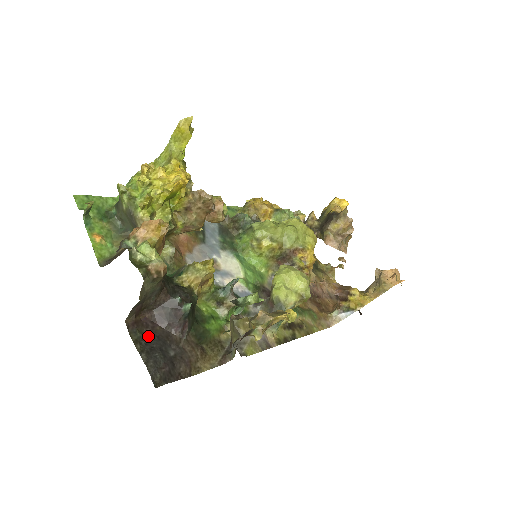
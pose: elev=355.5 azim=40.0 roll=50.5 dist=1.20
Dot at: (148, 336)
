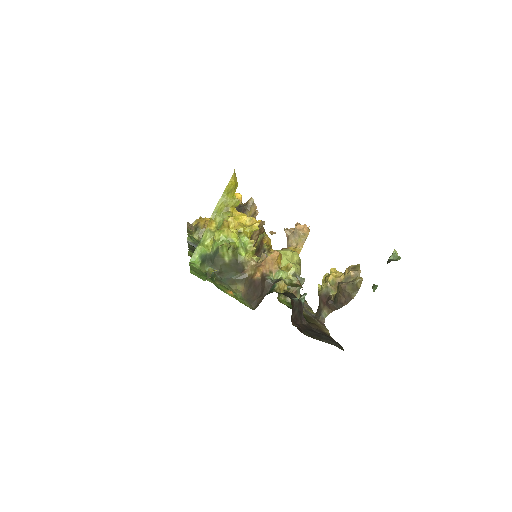
Dot at: (308, 331)
